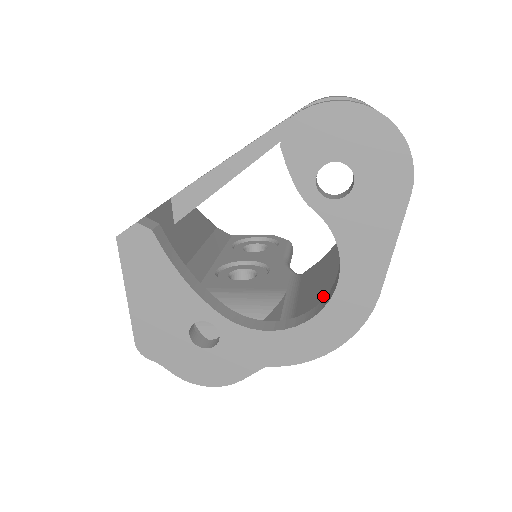
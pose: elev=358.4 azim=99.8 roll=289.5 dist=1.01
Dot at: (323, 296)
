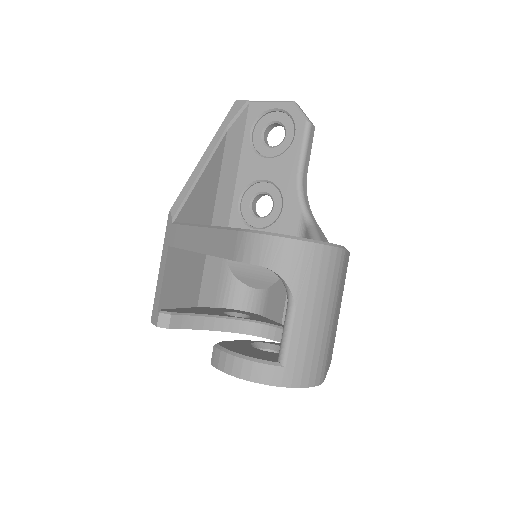
Dot at: occluded
